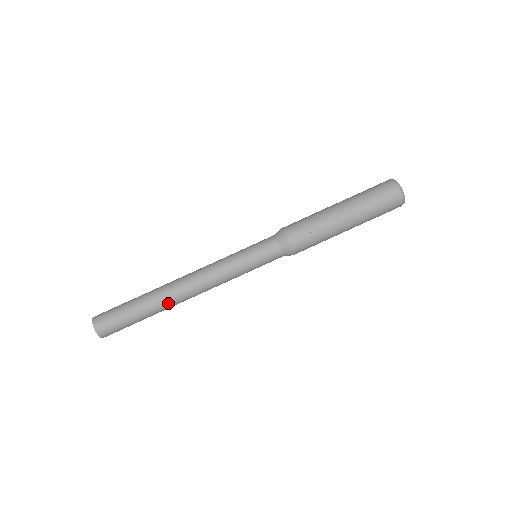
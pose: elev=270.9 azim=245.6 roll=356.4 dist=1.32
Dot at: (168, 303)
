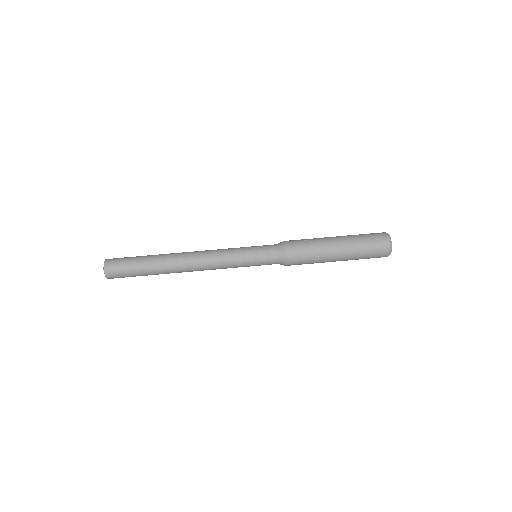
Dot at: (171, 261)
